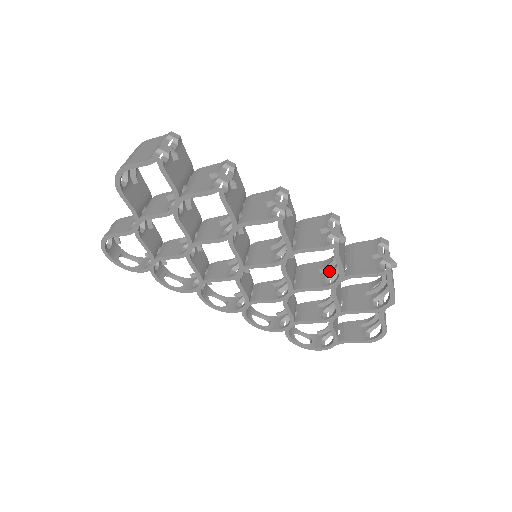
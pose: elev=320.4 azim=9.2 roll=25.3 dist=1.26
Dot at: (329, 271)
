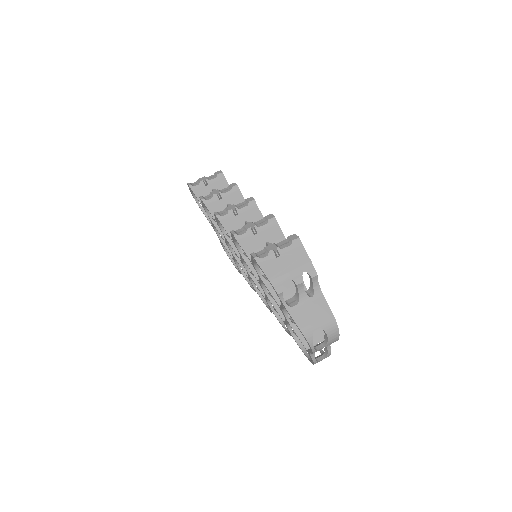
Dot at: occluded
